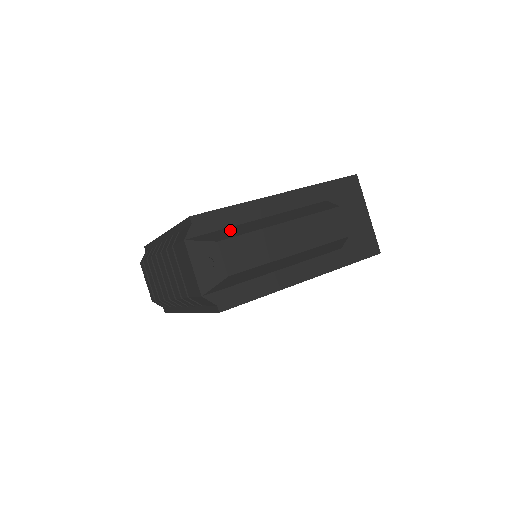
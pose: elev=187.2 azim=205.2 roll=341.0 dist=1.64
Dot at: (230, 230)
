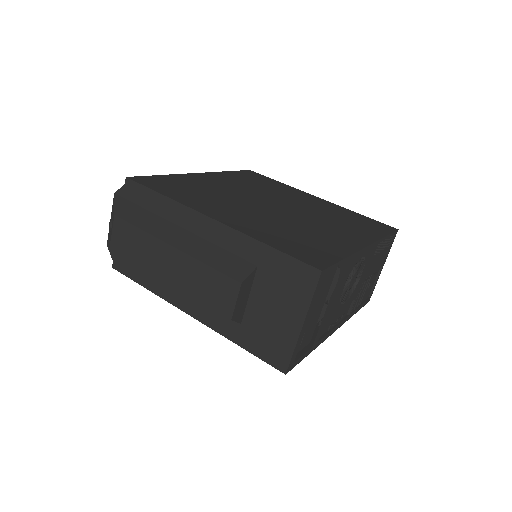
Dot at: (142, 214)
